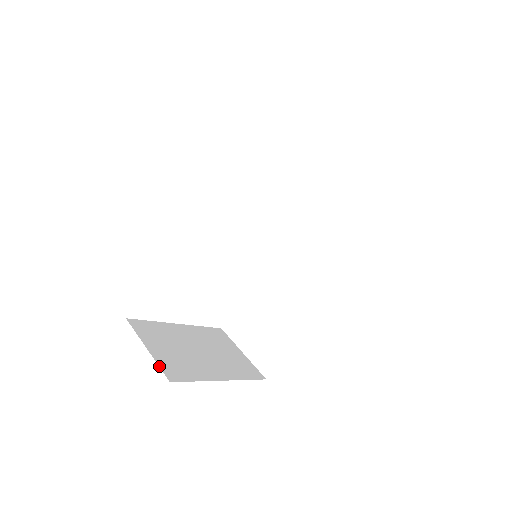
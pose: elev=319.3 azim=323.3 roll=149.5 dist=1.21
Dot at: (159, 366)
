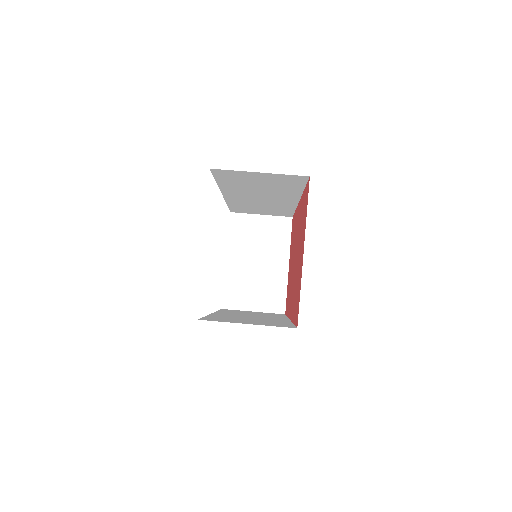
Dot at: occluded
